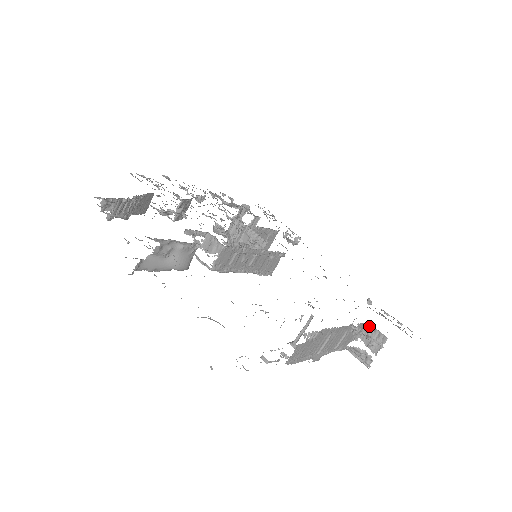
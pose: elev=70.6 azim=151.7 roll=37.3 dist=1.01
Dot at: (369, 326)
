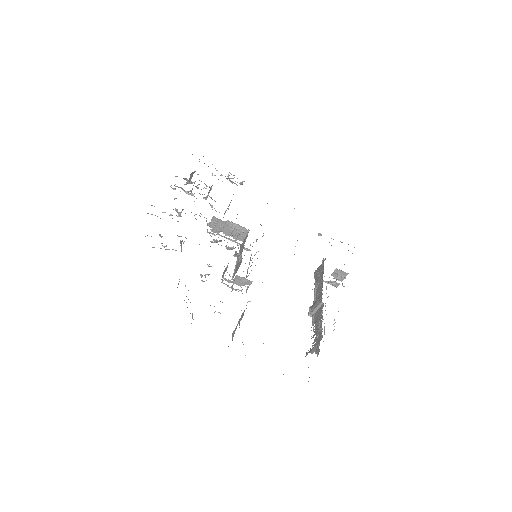
Dot at: (336, 269)
